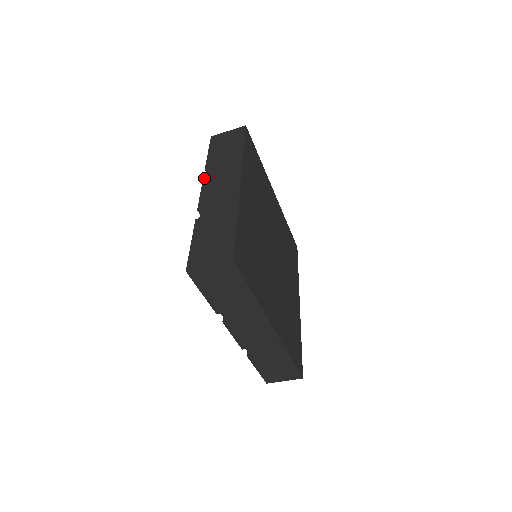
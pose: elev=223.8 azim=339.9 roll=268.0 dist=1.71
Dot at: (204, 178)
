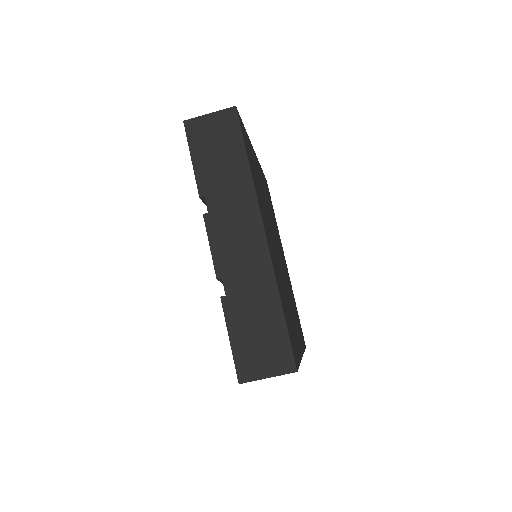
Dot at: occluded
